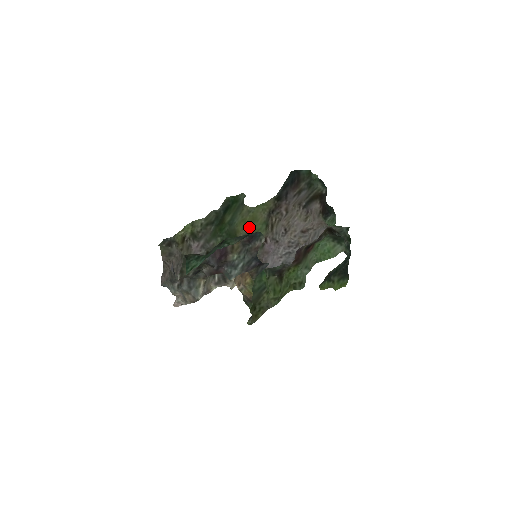
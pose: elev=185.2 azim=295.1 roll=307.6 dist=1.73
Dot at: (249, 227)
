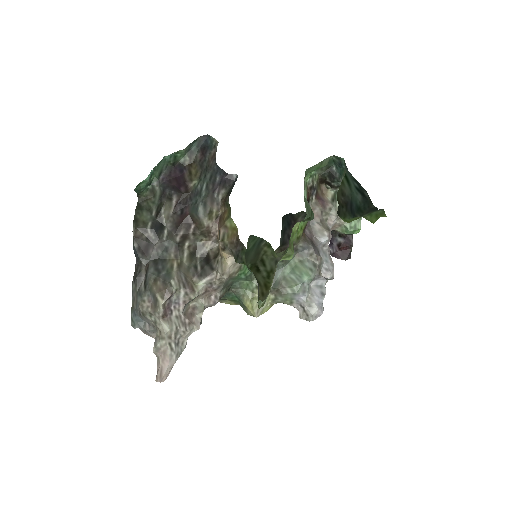
Dot at: occluded
